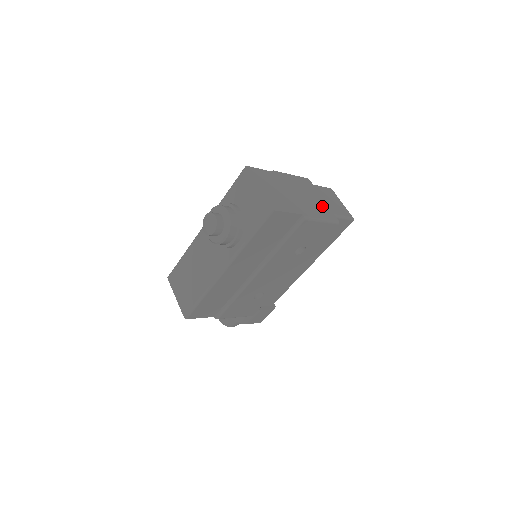
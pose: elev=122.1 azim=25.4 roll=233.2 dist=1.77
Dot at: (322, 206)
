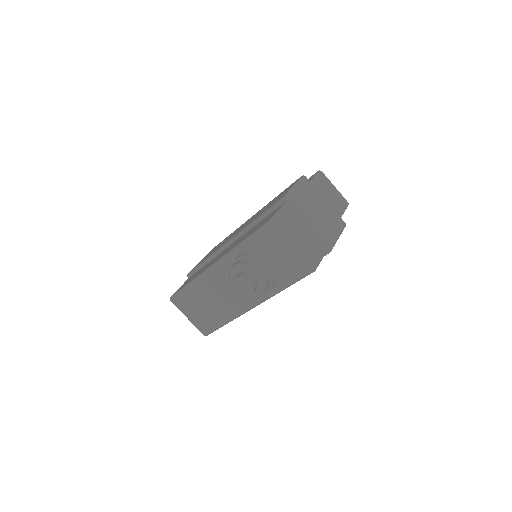
Dot at: (330, 214)
